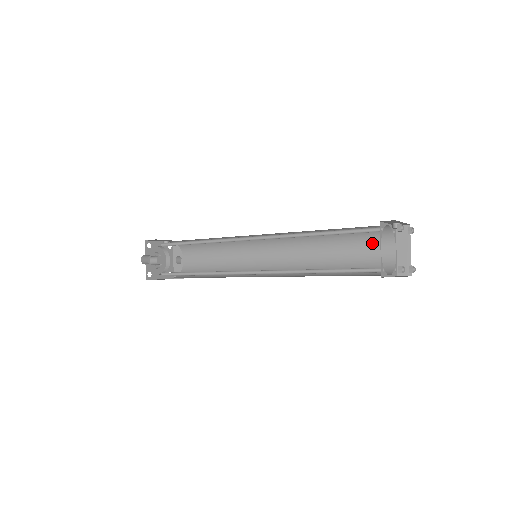
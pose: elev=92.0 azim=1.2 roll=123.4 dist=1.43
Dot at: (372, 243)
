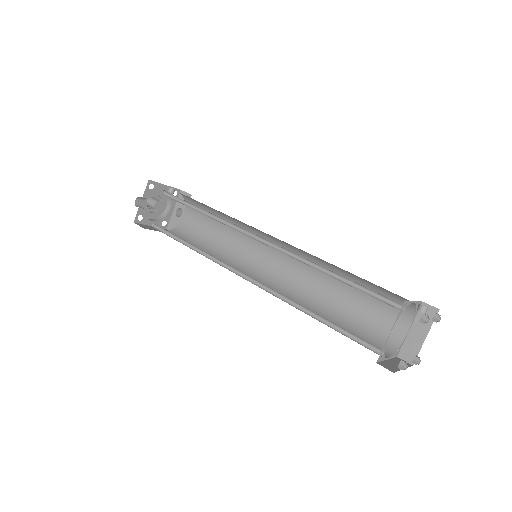
Dot at: (387, 307)
